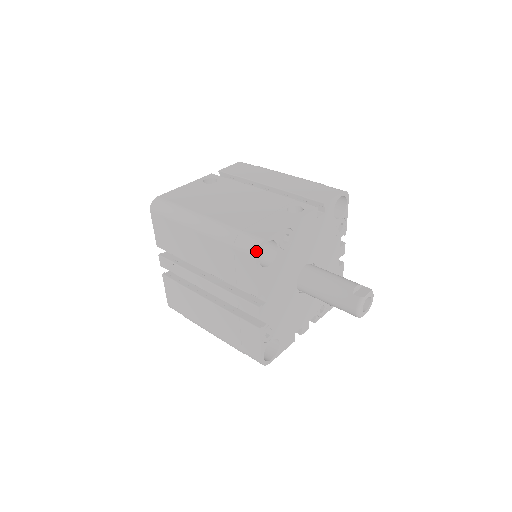
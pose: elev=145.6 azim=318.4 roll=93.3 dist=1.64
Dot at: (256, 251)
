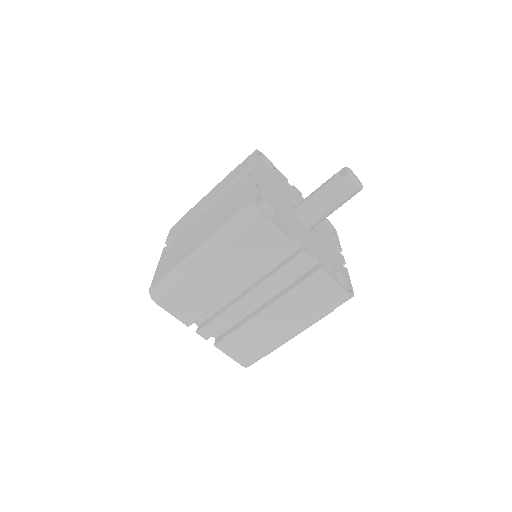
Dot at: (258, 210)
